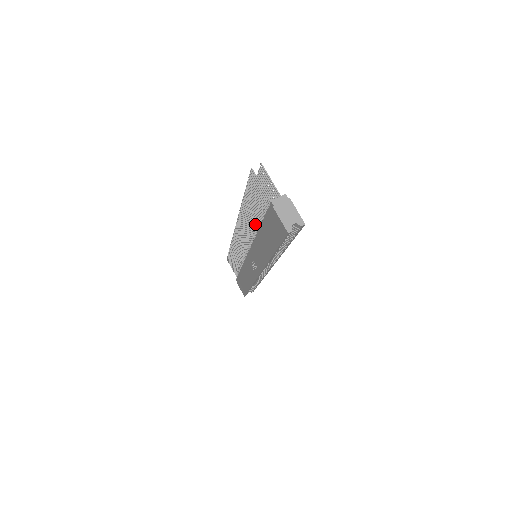
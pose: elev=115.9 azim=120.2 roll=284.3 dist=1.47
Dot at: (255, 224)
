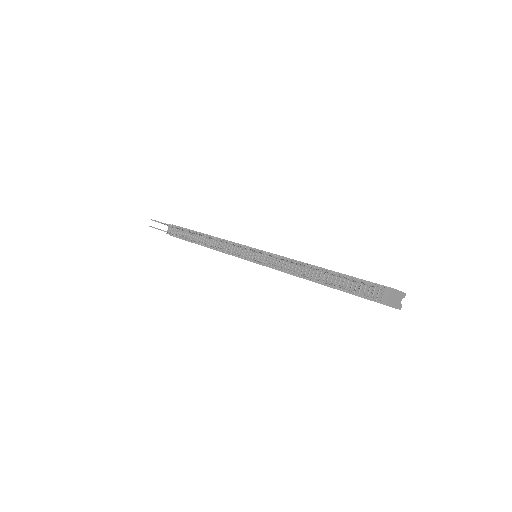
Dot at: occluded
